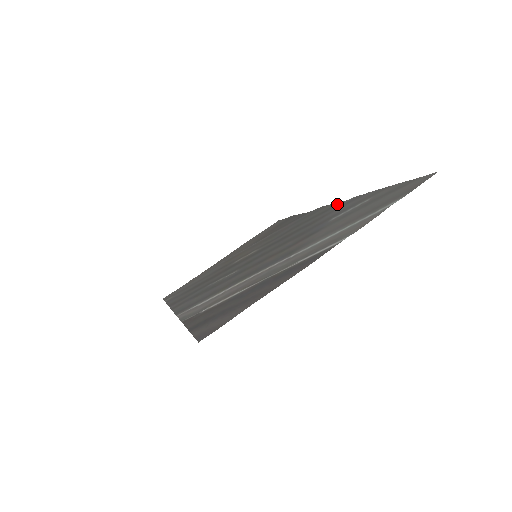
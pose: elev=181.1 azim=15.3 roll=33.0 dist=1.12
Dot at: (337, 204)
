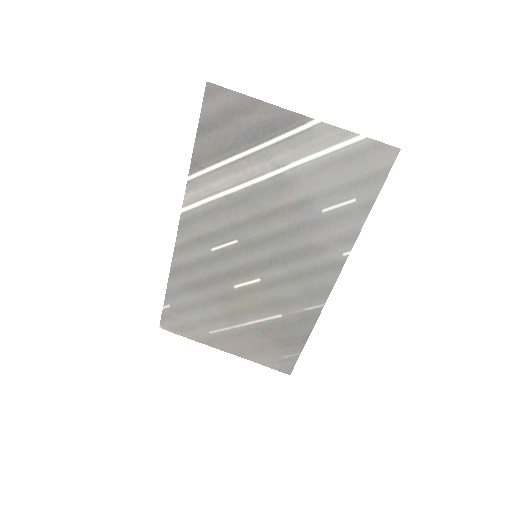
Dot at: (338, 265)
